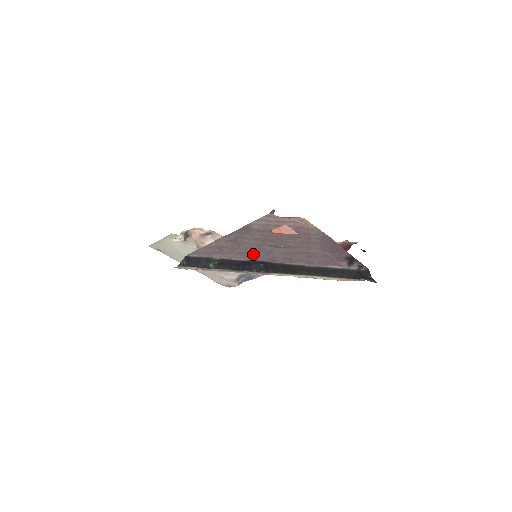
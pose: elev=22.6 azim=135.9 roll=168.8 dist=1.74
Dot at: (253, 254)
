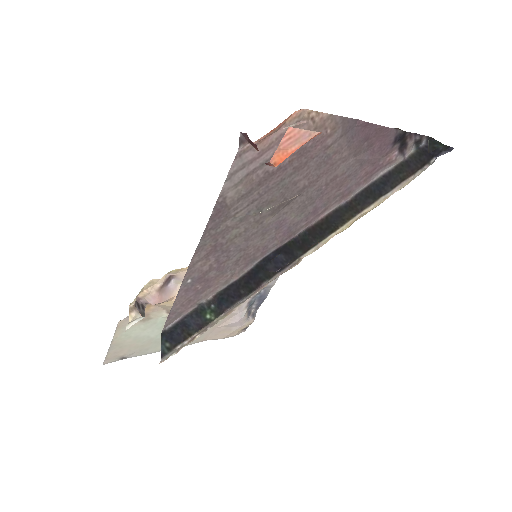
Dot at: (256, 249)
